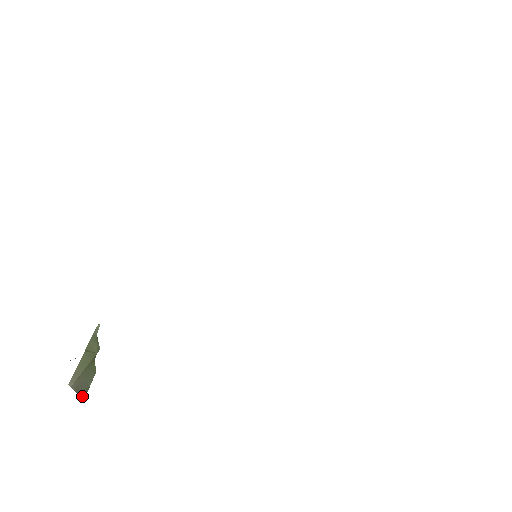
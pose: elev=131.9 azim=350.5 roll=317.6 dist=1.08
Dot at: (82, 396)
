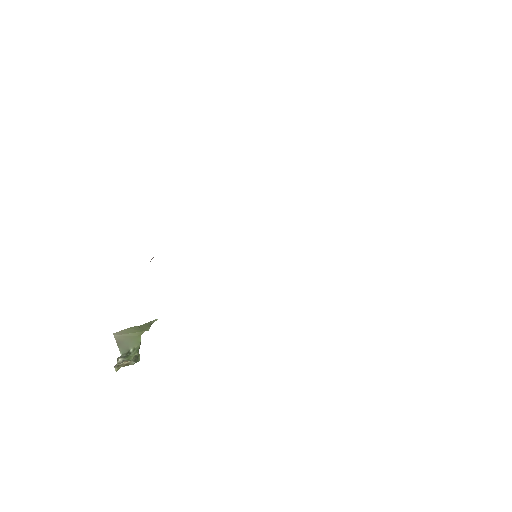
Dot at: (121, 351)
